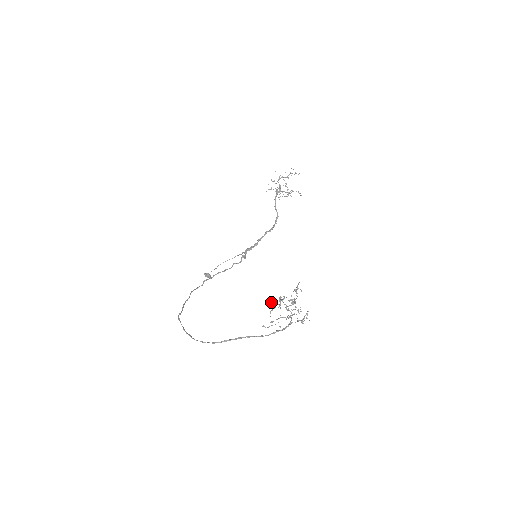
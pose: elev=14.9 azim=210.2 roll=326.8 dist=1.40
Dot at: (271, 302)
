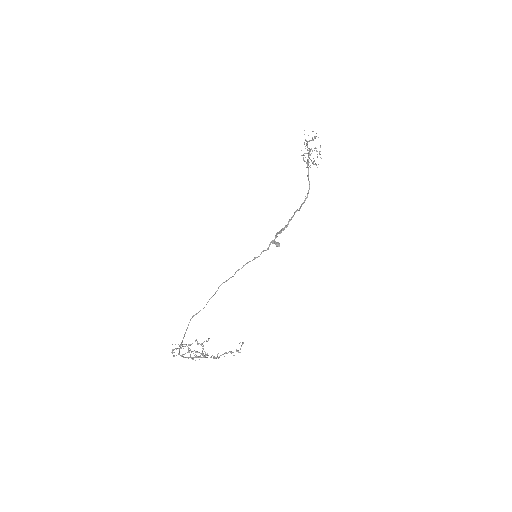
Dot at: occluded
